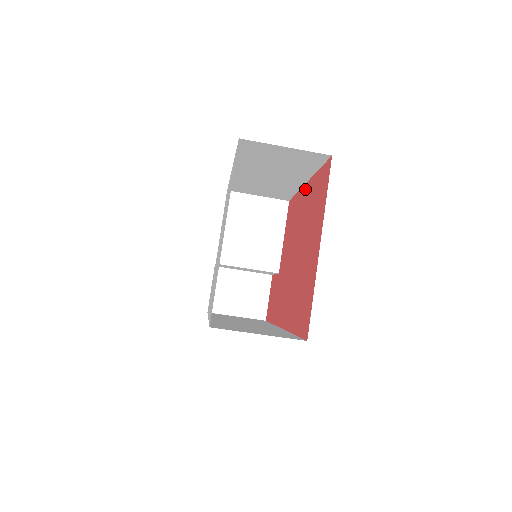
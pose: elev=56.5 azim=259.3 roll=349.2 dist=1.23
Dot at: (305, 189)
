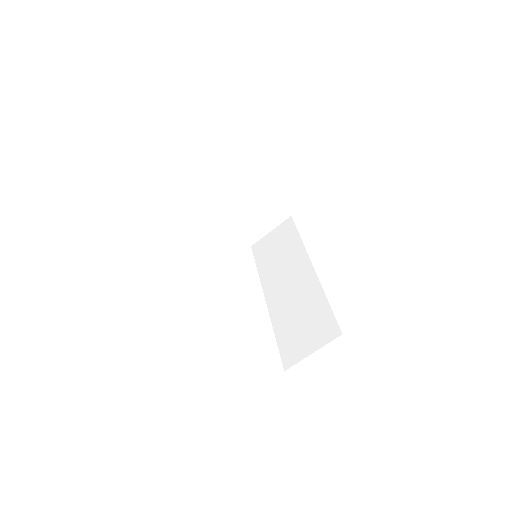
Dot at: occluded
